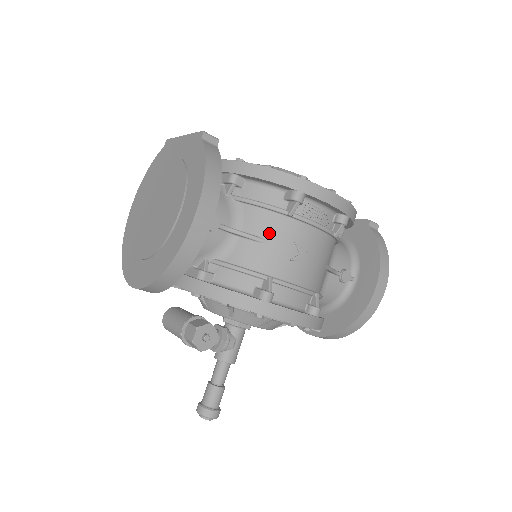
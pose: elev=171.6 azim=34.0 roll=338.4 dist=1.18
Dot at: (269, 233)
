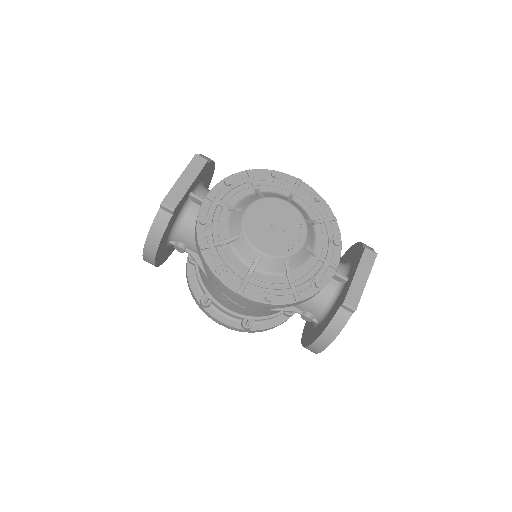
Dot at: (209, 276)
